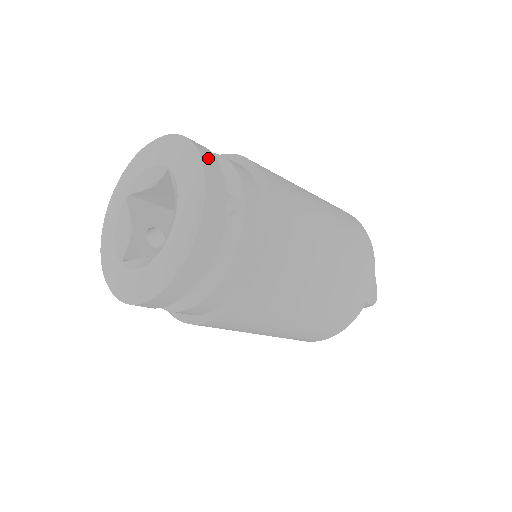
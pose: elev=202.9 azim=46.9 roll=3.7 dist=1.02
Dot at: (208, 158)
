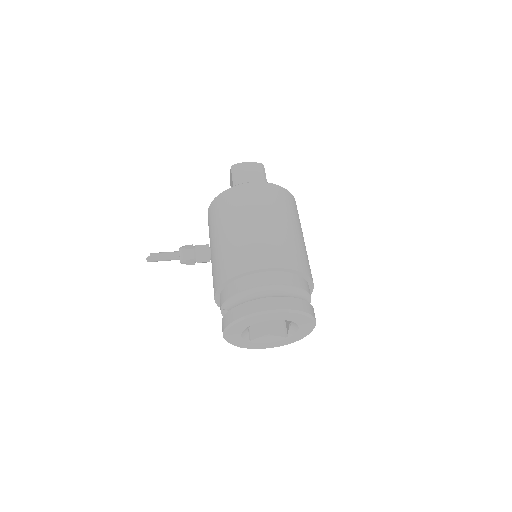
Dot at: (314, 313)
